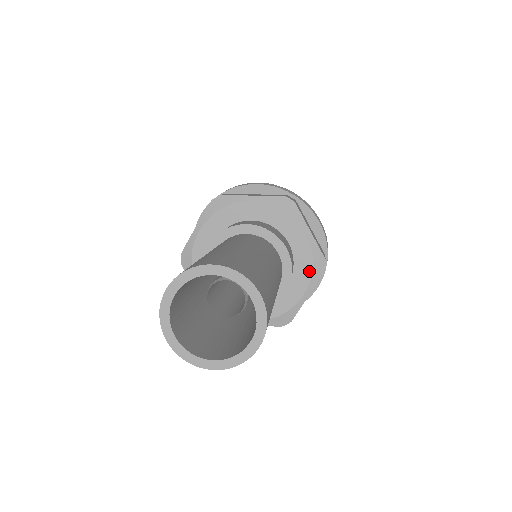
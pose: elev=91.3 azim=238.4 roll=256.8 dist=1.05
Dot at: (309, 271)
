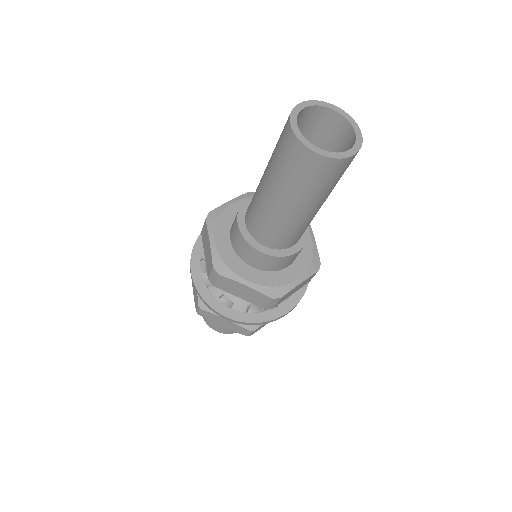
Dot at: (308, 264)
